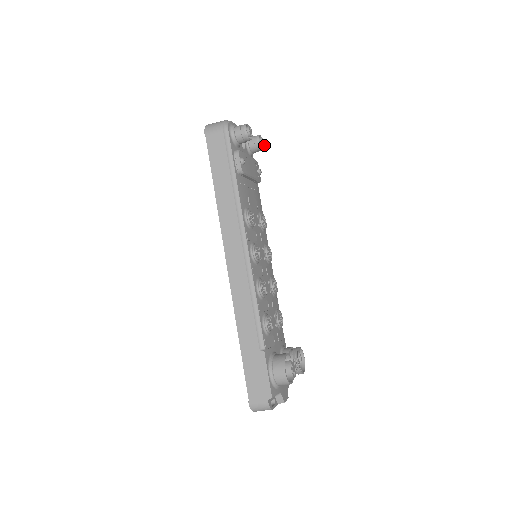
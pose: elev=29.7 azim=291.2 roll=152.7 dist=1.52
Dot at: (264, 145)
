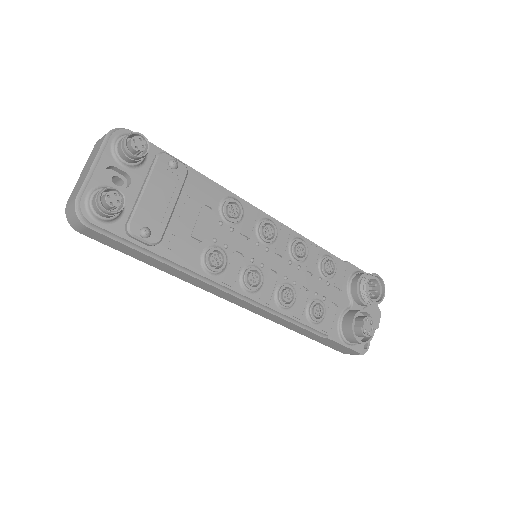
Dot at: (144, 143)
